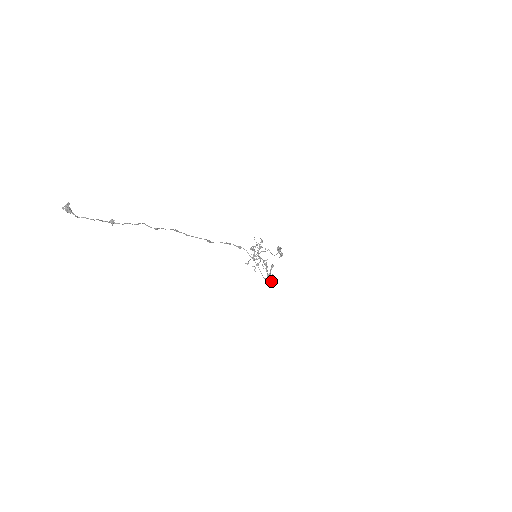
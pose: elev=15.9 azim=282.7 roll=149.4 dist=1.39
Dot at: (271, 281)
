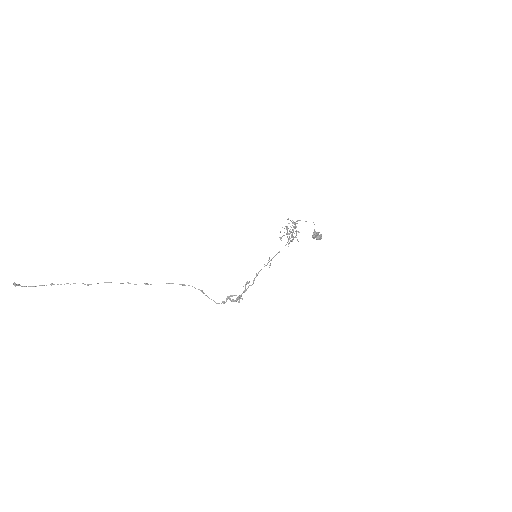
Dot at: (237, 298)
